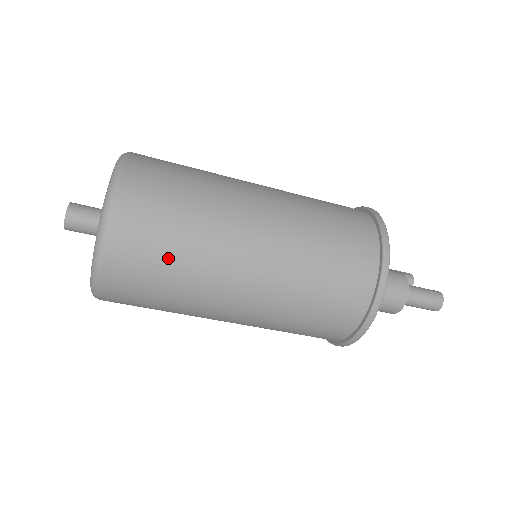
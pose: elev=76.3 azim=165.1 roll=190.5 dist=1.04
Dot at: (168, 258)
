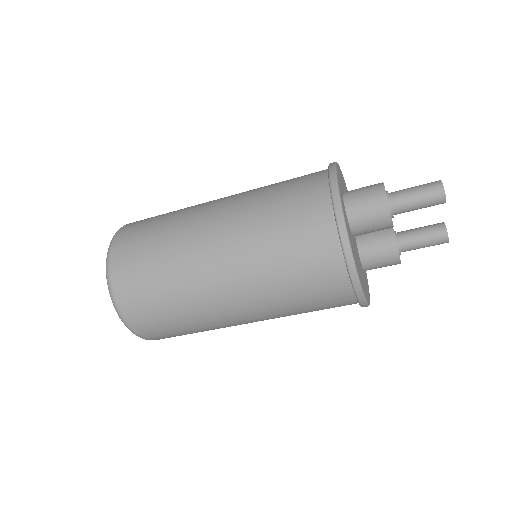
Dot at: (152, 235)
